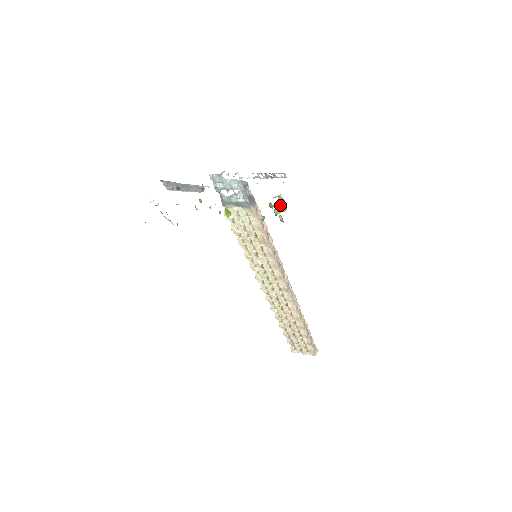
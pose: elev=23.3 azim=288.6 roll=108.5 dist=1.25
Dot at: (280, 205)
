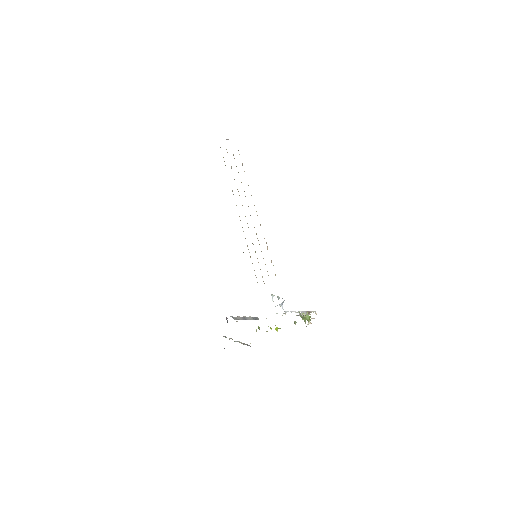
Dot at: occluded
